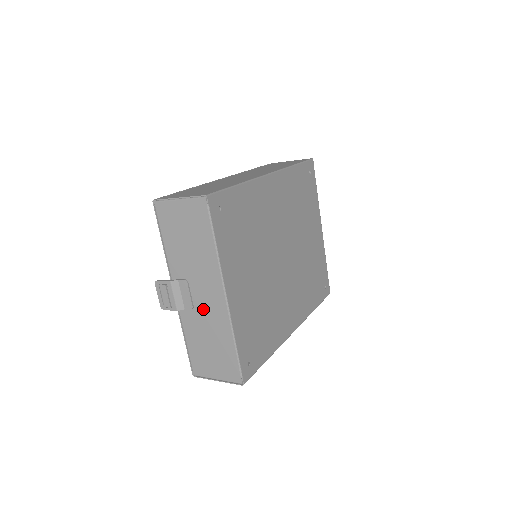
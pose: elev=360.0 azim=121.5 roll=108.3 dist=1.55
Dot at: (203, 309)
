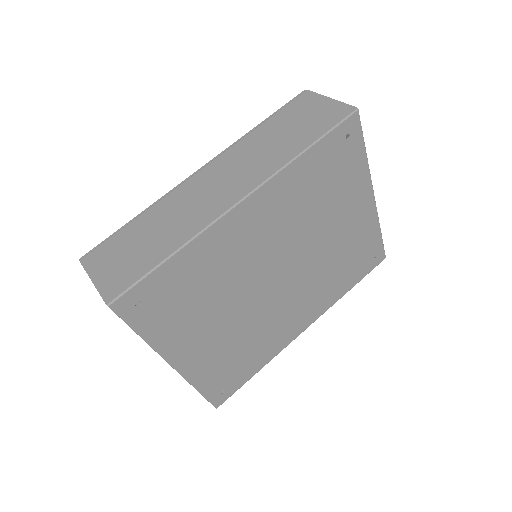
Dot at: occluded
